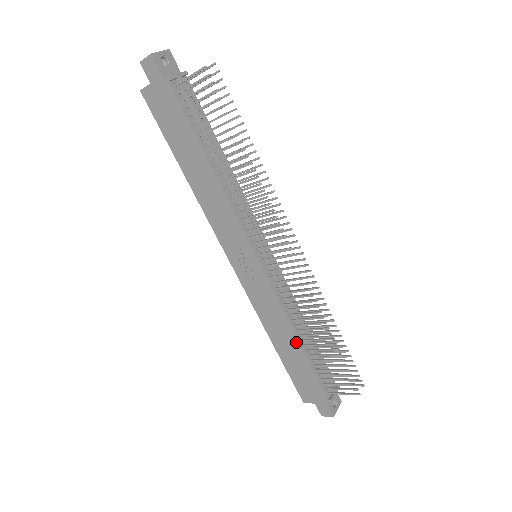
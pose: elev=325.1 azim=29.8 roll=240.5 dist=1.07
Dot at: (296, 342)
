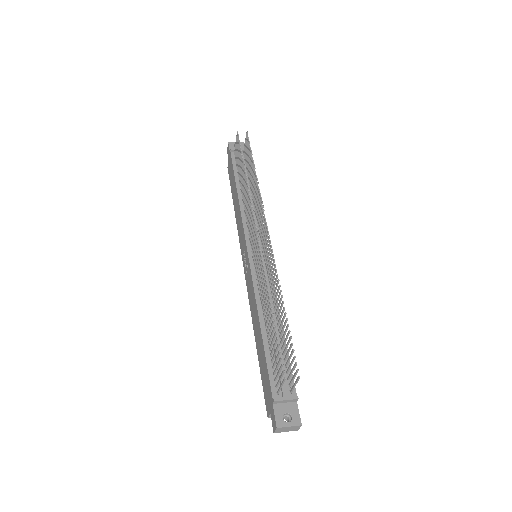
Dot at: (259, 327)
